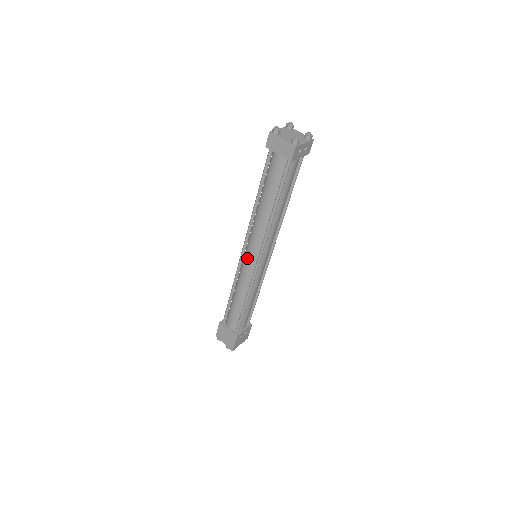
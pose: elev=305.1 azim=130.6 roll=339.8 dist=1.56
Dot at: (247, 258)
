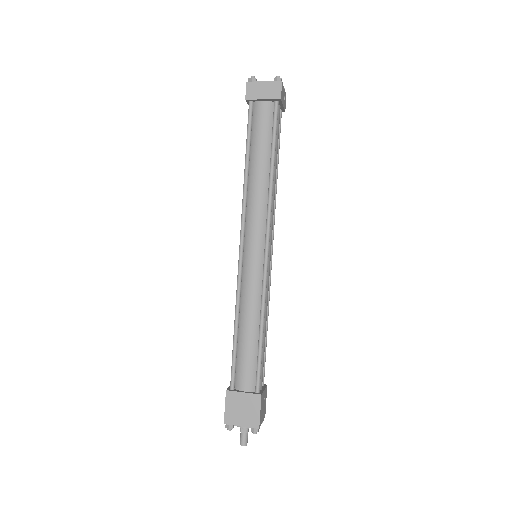
Dot at: (250, 254)
